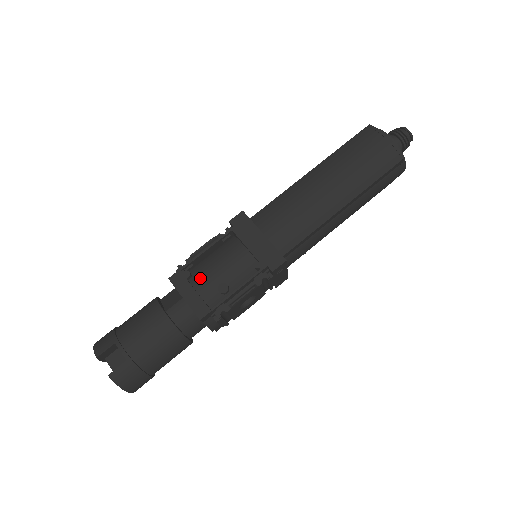
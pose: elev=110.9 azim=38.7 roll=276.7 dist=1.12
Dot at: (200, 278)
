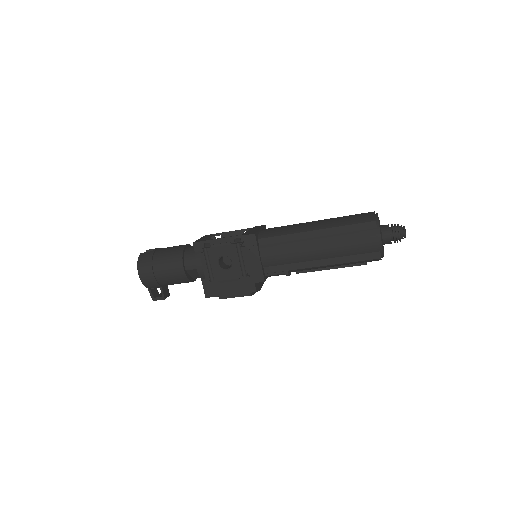
Dot at: occluded
